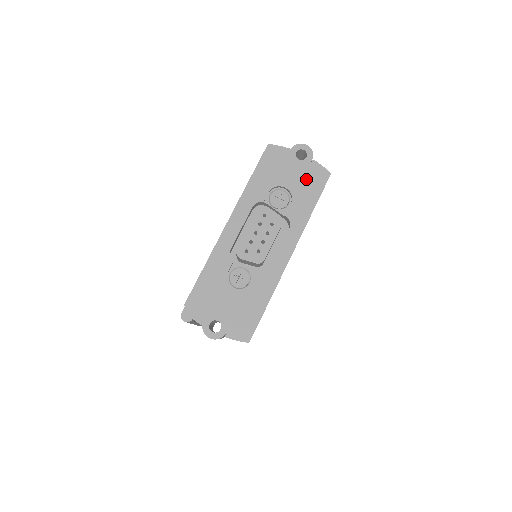
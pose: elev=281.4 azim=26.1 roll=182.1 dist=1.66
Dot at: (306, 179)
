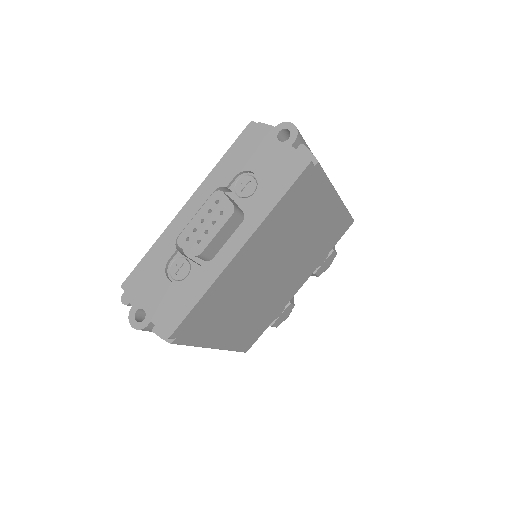
Dot at: (280, 165)
